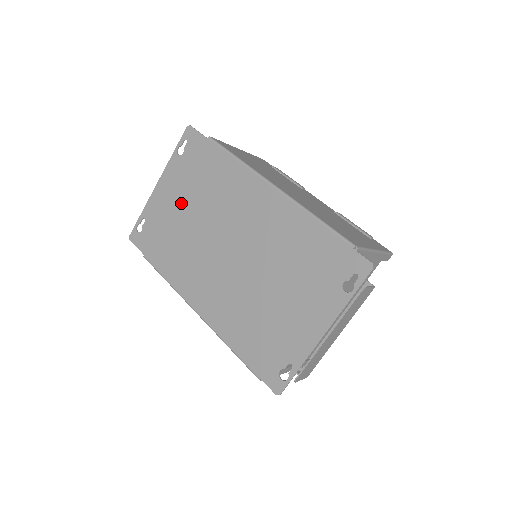
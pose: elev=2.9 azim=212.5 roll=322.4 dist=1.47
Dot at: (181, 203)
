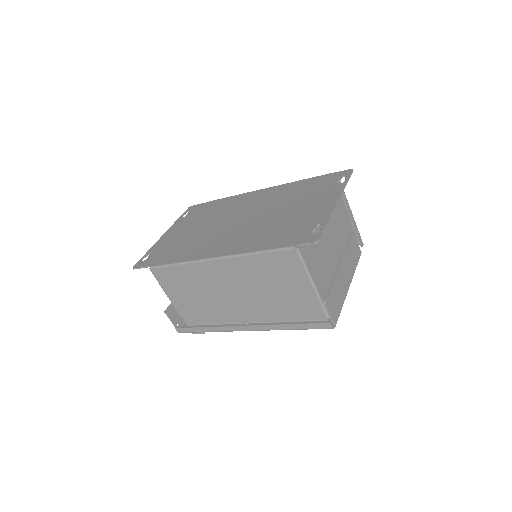
Dot at: (188, 229)
